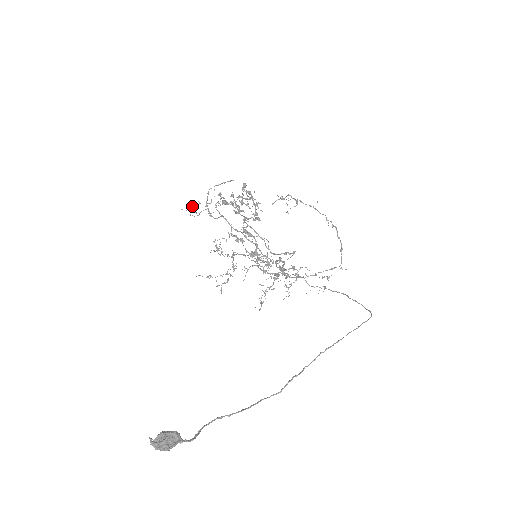
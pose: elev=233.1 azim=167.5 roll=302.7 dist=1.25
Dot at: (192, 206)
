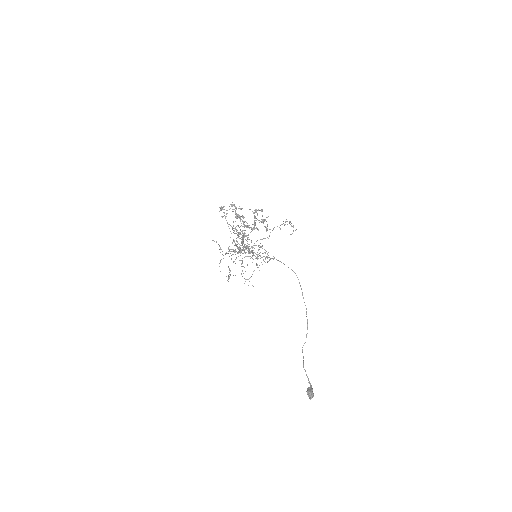
Dot at: occluded
